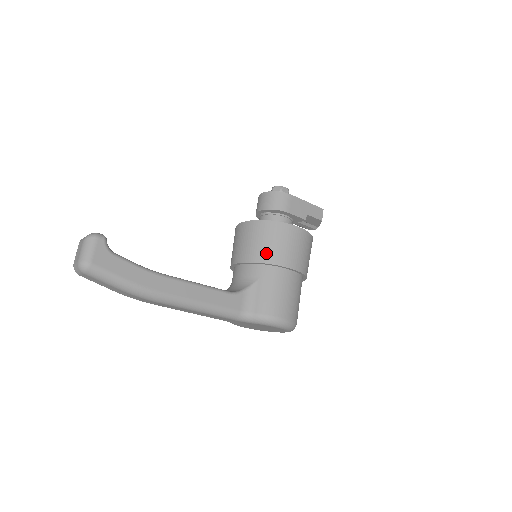
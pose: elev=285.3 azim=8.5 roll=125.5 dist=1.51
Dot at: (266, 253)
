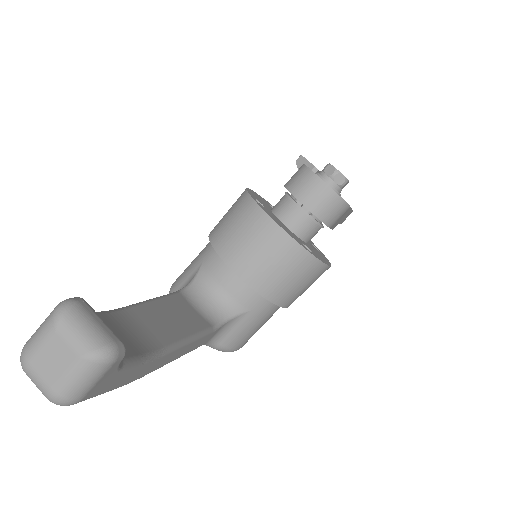
Dot at: (281, 291)
